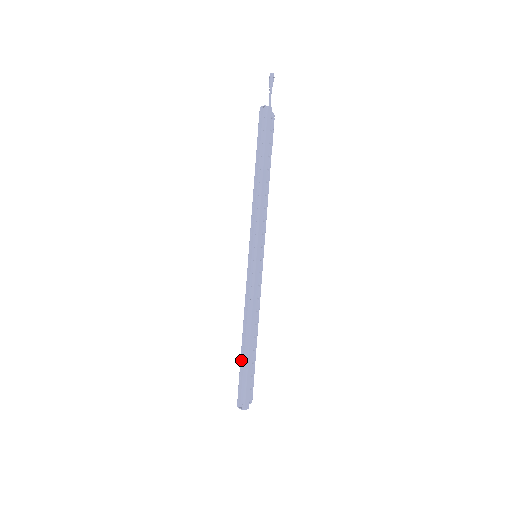
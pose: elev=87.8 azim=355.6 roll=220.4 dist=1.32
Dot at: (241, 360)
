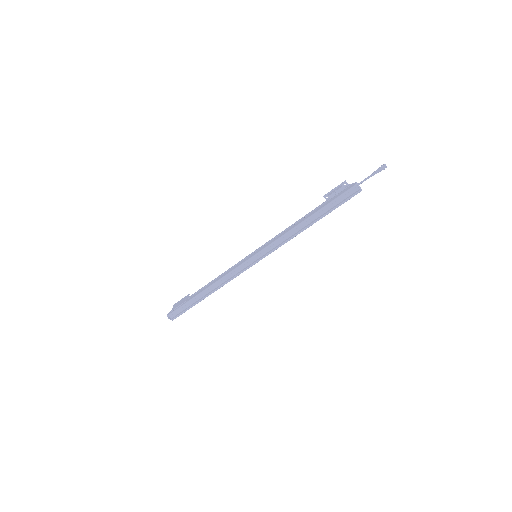
Dot at: (193, 300)
